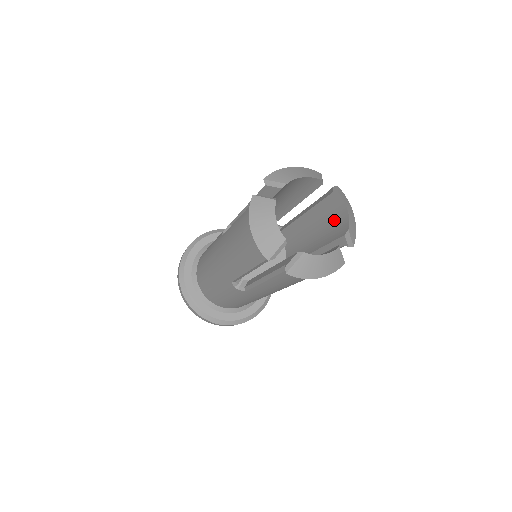
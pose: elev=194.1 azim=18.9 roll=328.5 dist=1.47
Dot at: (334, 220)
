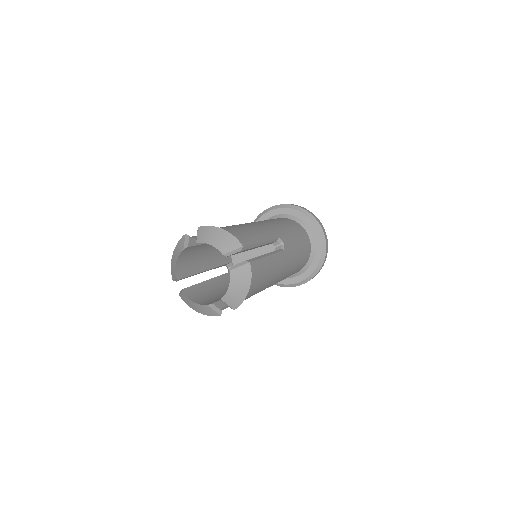
Dot at: occluded
